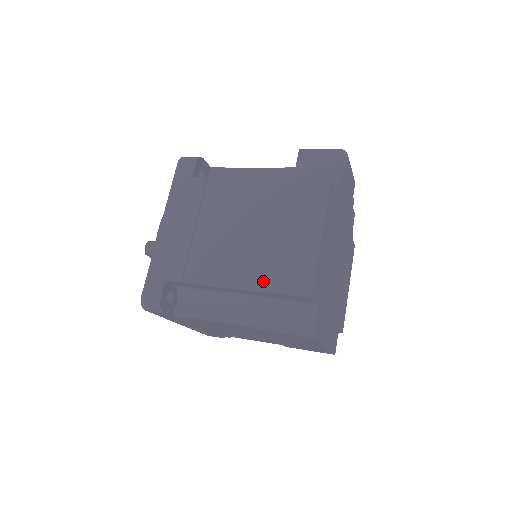
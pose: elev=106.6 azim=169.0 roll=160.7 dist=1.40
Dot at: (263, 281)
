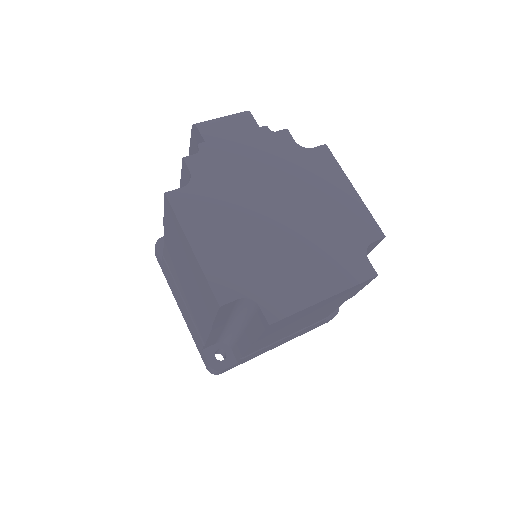
Dot at: (208, 314)
